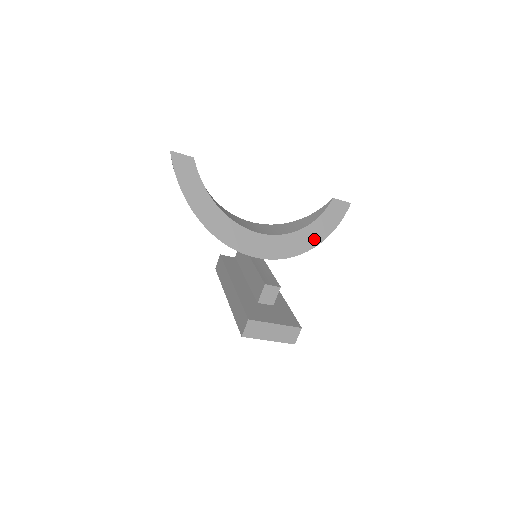
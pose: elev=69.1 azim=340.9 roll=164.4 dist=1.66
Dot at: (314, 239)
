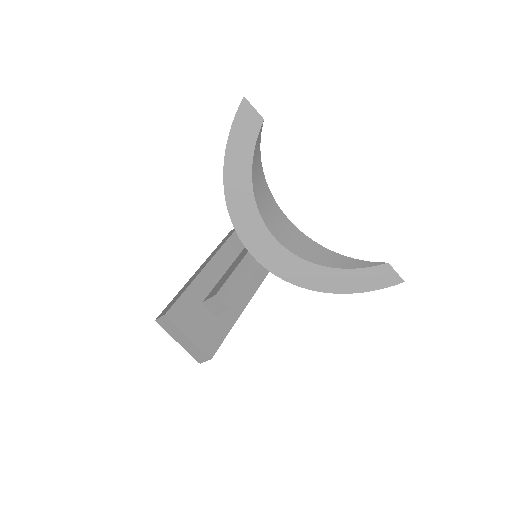
Dot at: (330, 285)
